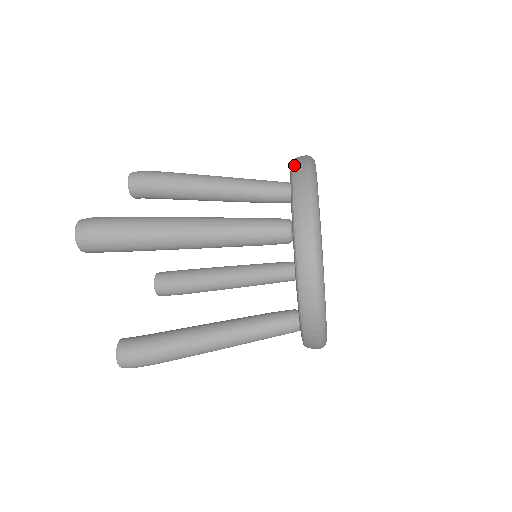
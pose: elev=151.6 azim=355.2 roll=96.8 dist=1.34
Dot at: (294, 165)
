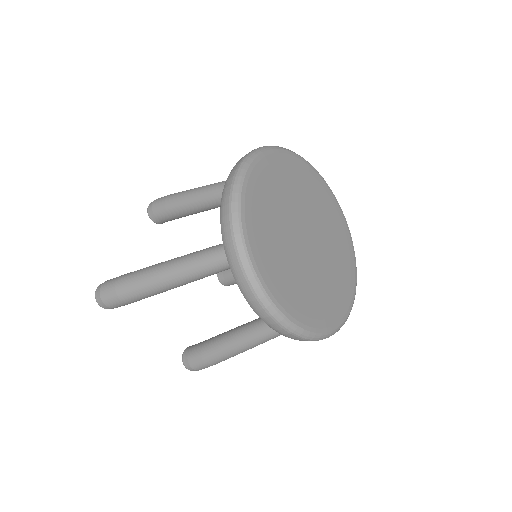
Dot at: (225, 182)
